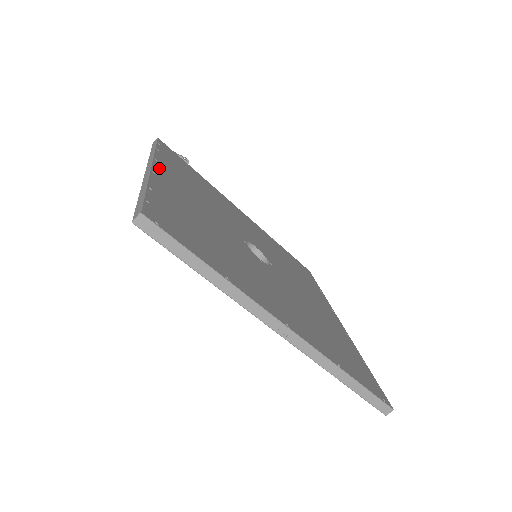
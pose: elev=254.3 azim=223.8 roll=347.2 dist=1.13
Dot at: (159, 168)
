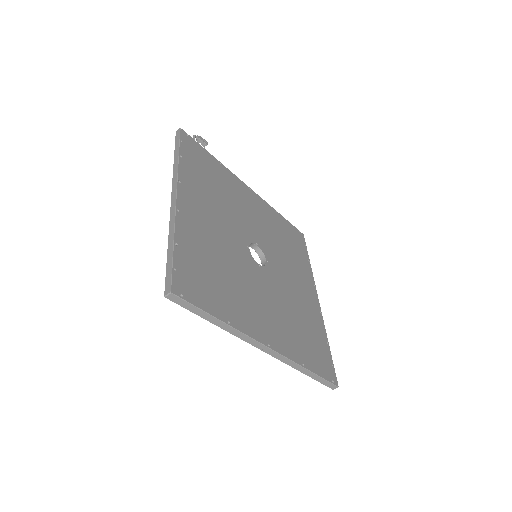
Dot at: (182, 195)
